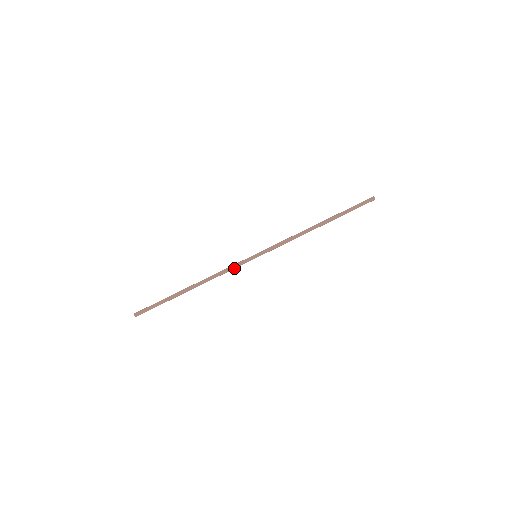
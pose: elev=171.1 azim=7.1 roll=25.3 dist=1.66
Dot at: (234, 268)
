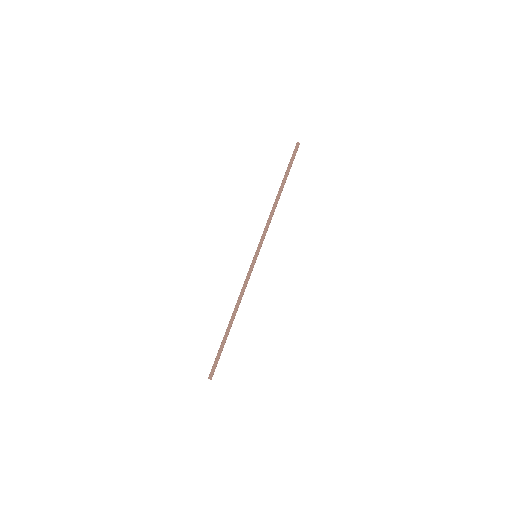
Dot at: occluded
